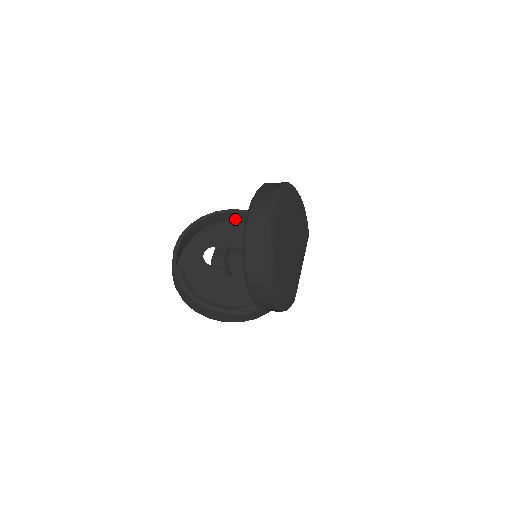
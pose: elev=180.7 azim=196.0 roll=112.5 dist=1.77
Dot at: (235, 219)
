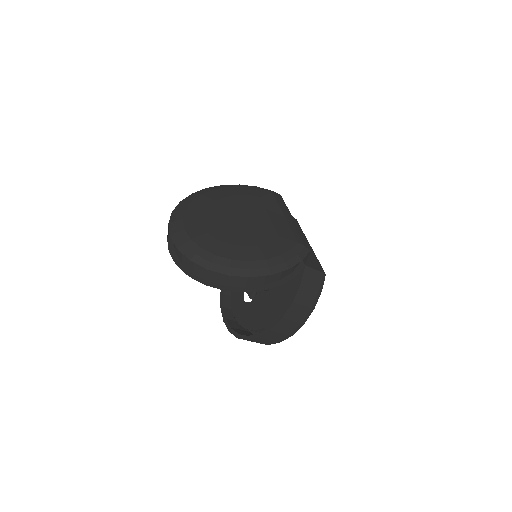
Dot at: occluded
